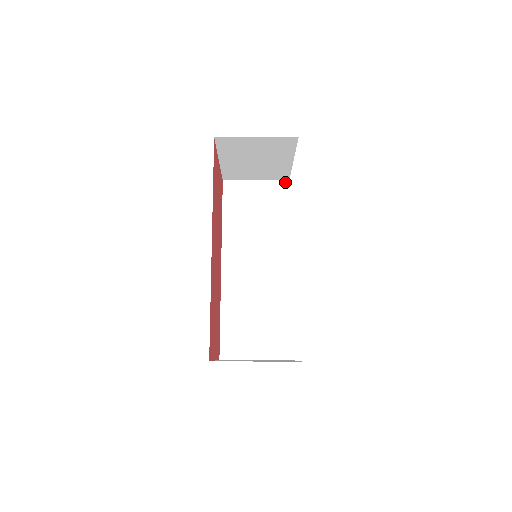
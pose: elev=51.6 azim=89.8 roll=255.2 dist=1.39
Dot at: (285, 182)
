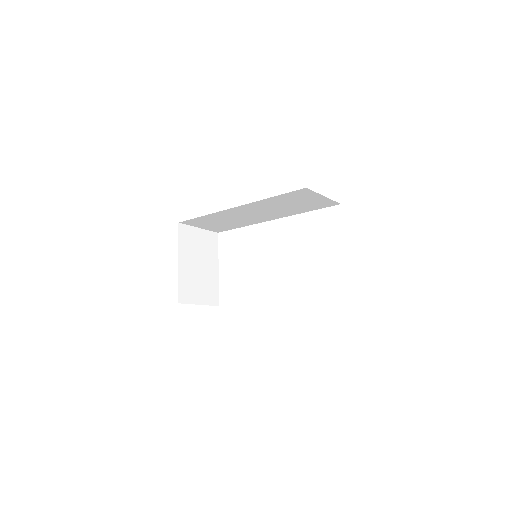
Dot at: (337, 204)
